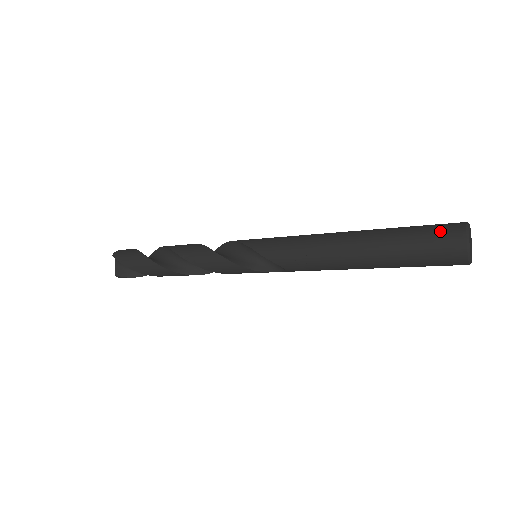
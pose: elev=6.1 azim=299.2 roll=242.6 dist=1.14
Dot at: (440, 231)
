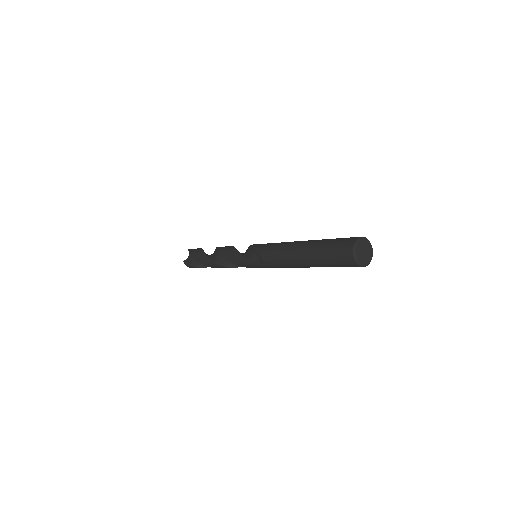
Dot at: (346, 238)
